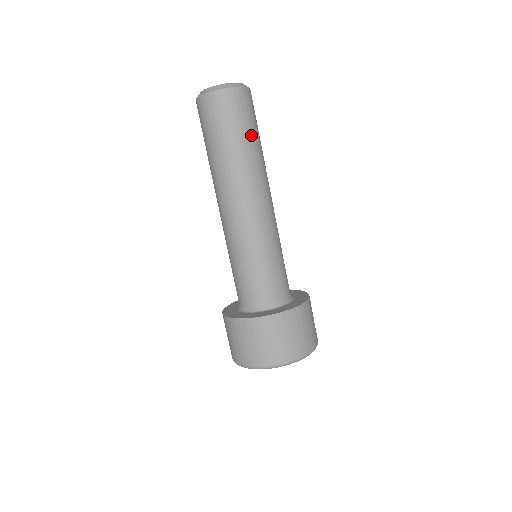
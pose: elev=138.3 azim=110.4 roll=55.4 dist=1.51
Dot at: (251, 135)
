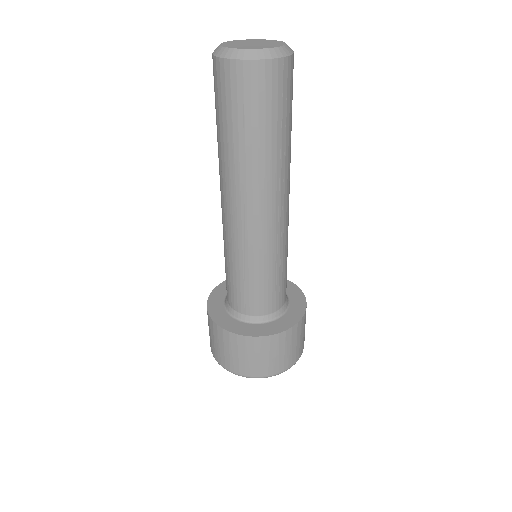
Dot at: (246, 131)
